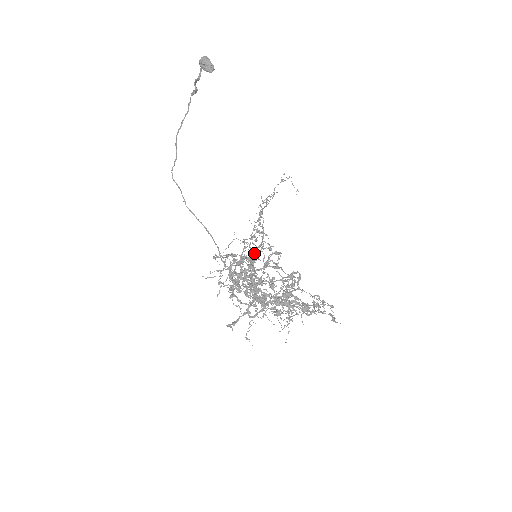
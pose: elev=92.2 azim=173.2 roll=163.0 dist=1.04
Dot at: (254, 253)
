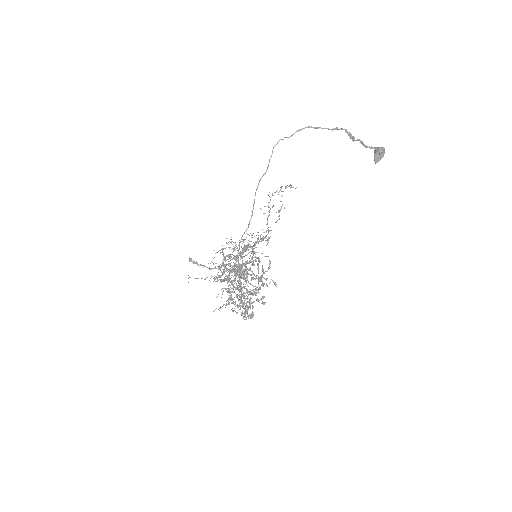
Dot at: (253, 246)
